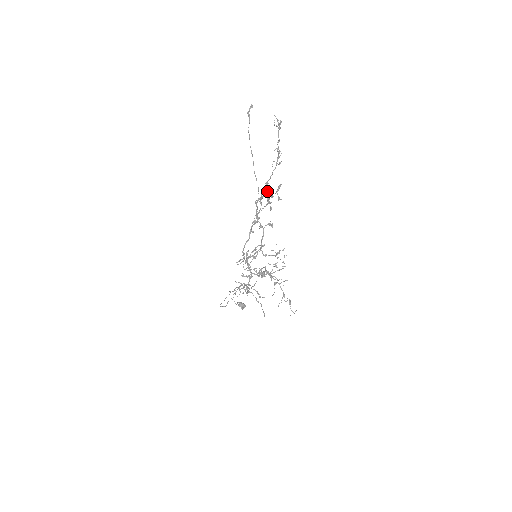
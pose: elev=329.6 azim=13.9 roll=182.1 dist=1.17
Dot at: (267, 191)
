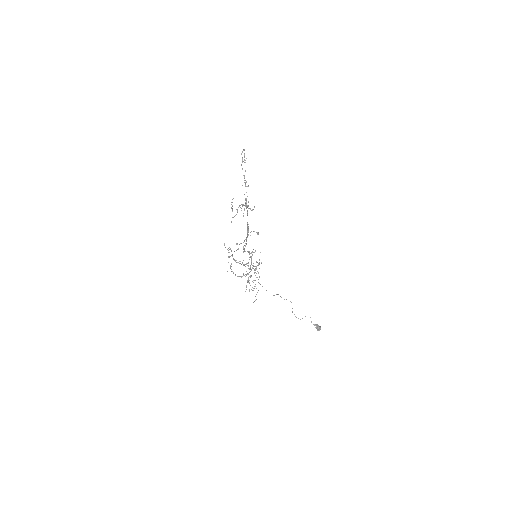
Dot at: (246, 205)
